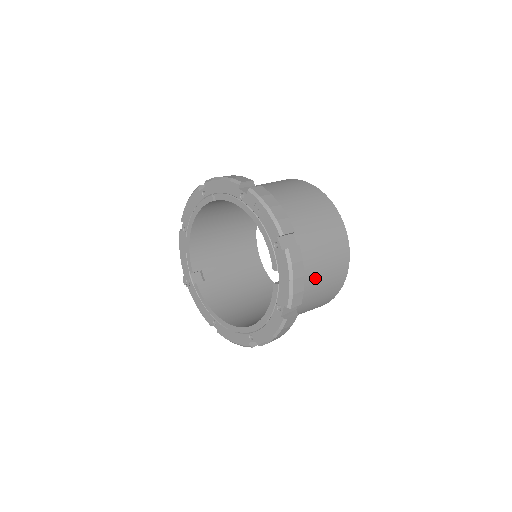
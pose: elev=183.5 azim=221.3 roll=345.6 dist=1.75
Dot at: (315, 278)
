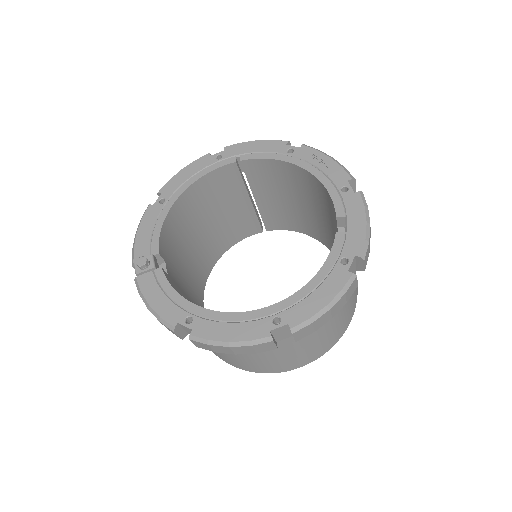
Dot at: occluded
